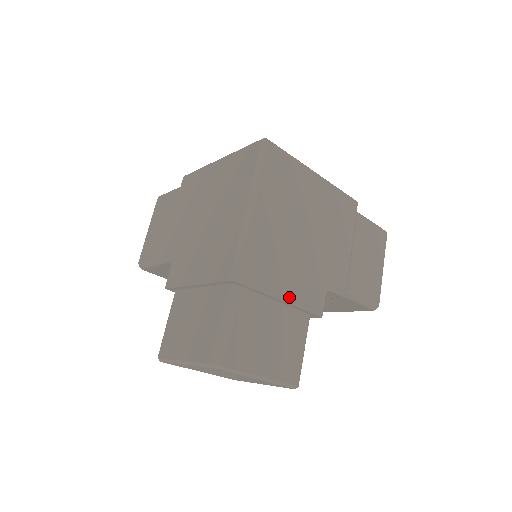
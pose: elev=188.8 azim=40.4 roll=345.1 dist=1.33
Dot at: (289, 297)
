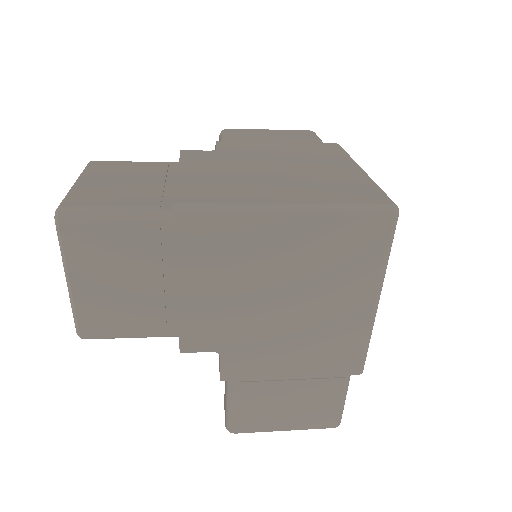
Dot at: occluded
